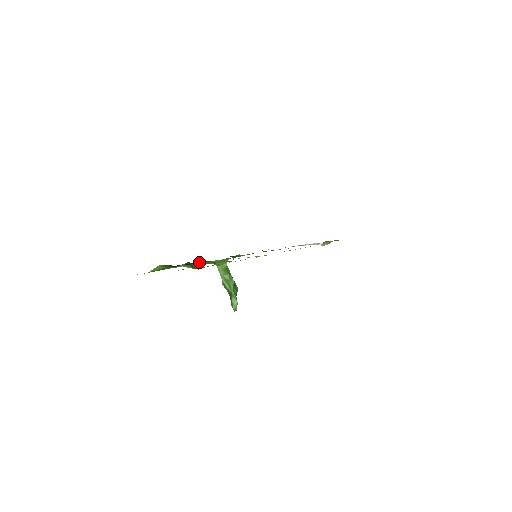
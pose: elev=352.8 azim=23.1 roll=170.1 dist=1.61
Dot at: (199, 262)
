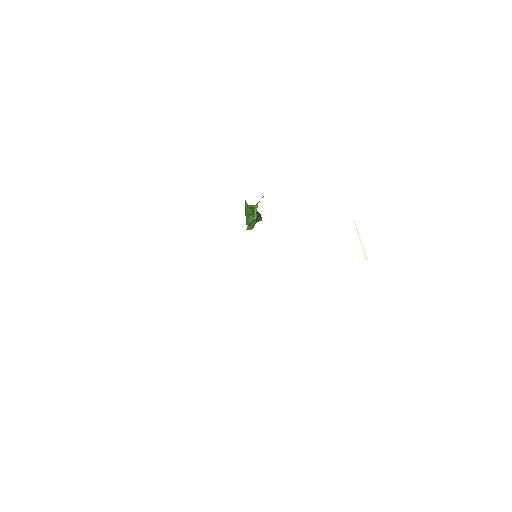
Dot at: occluded
